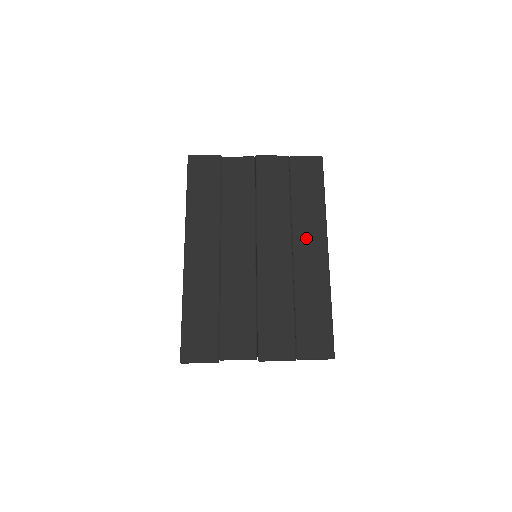
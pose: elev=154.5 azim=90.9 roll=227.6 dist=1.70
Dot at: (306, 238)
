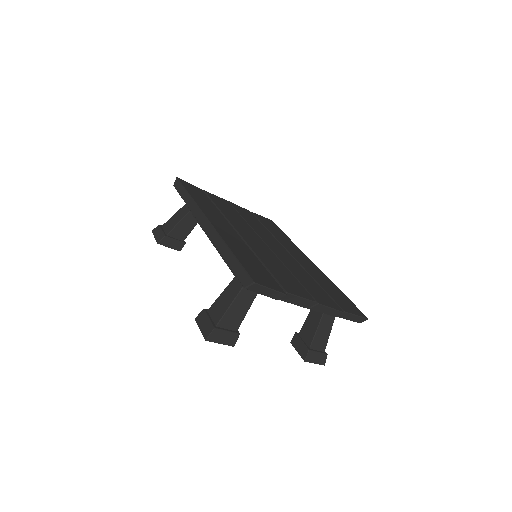
Dot at: (293, 250)
